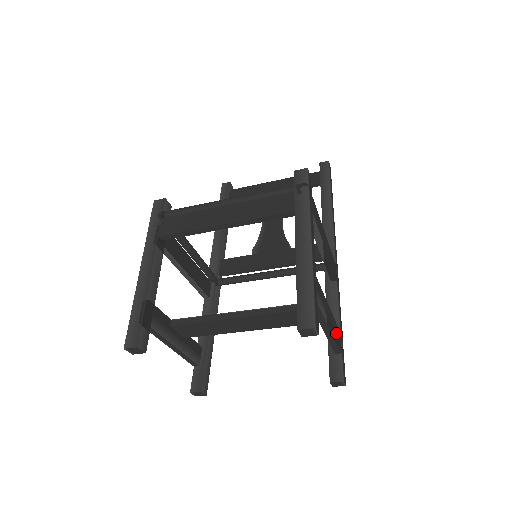
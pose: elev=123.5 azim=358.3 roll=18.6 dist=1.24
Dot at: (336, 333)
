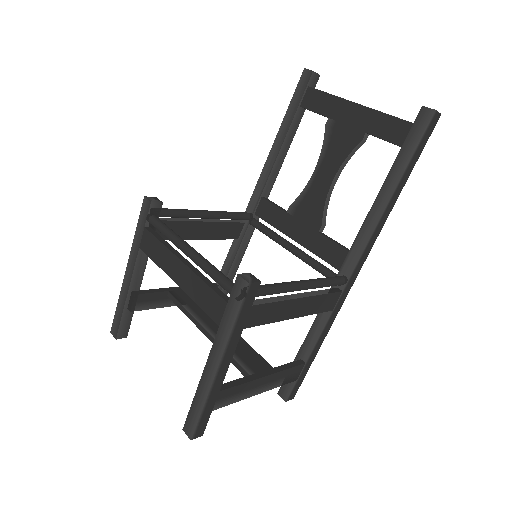
Dot at: (283, 378)
